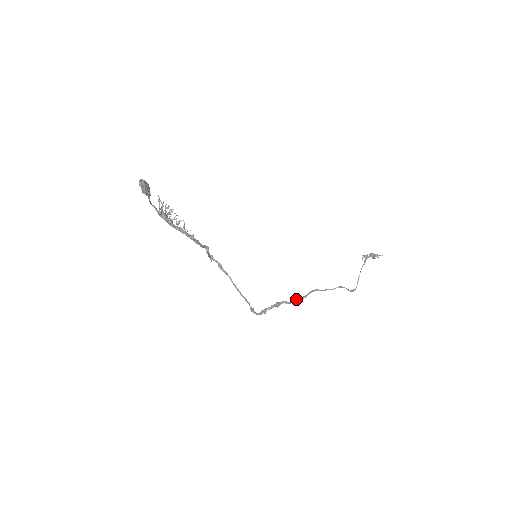
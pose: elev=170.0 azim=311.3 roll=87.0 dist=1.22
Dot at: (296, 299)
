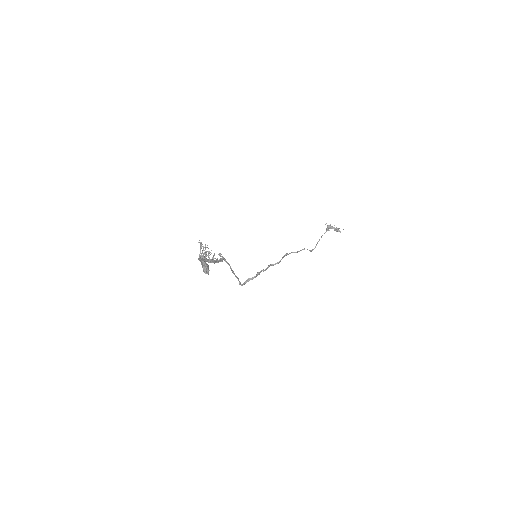
Dot at: (271, 265)
